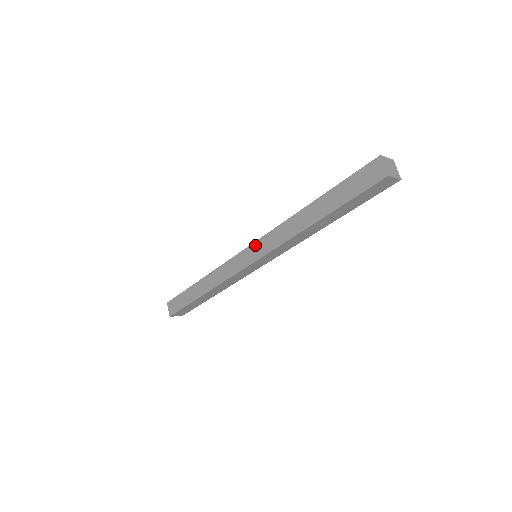
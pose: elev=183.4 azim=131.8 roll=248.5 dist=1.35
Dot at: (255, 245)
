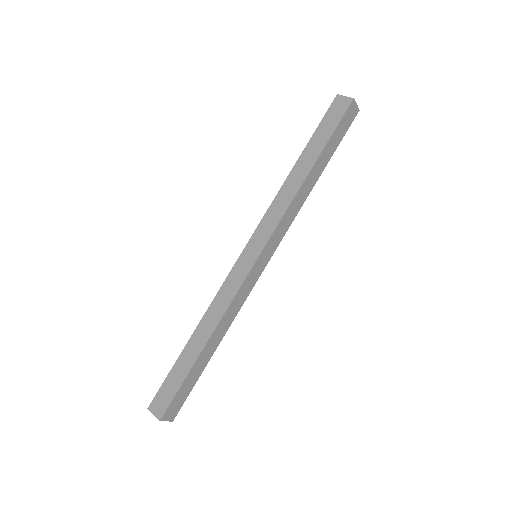
Dot at: (253, 238)
